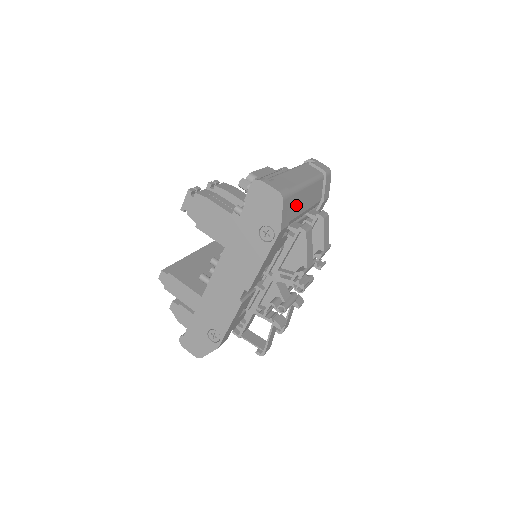
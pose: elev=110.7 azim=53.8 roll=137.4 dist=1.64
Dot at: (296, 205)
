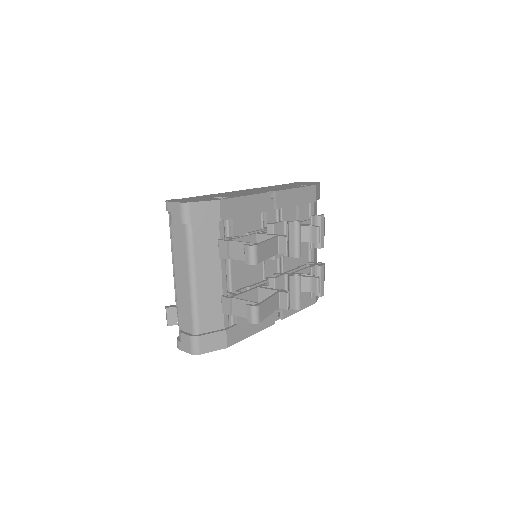
Dot at: occluded
